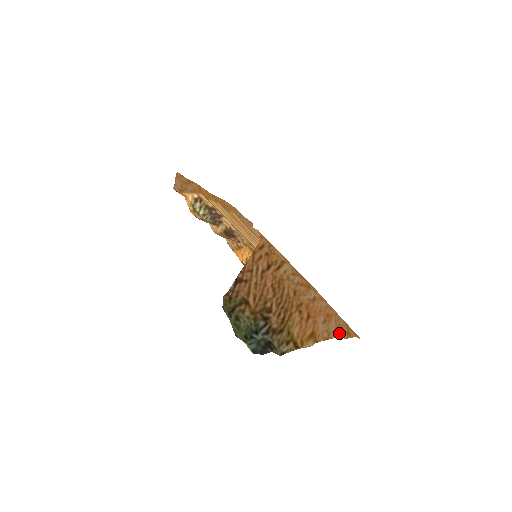
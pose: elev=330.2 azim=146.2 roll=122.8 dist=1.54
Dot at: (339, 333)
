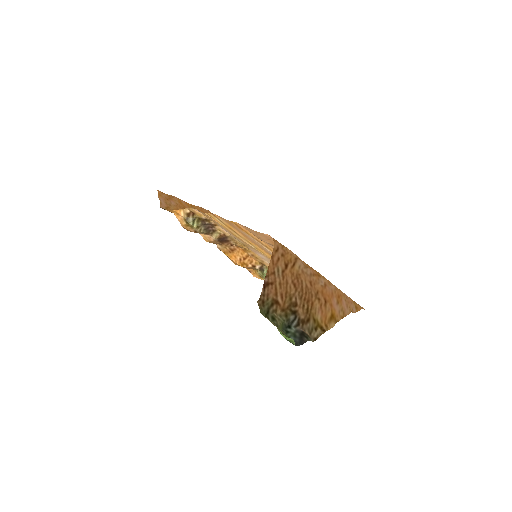
Dot at: (350, 309)
